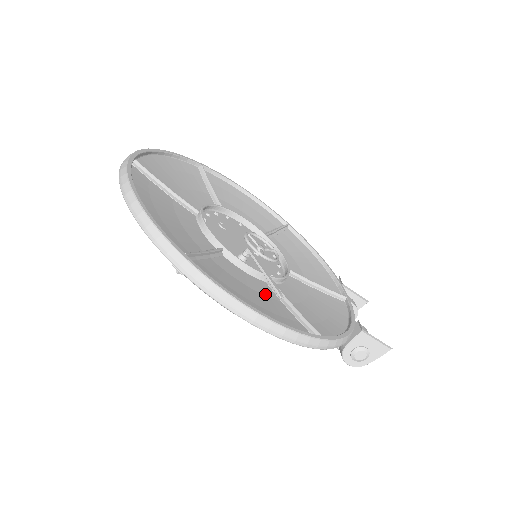
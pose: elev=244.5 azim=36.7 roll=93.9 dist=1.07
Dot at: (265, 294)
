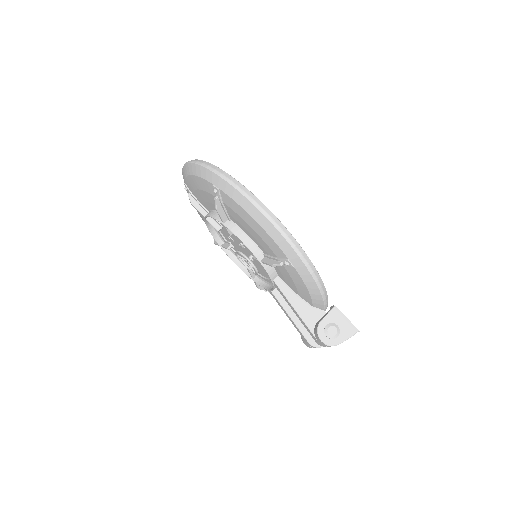
Dot at: occluded
